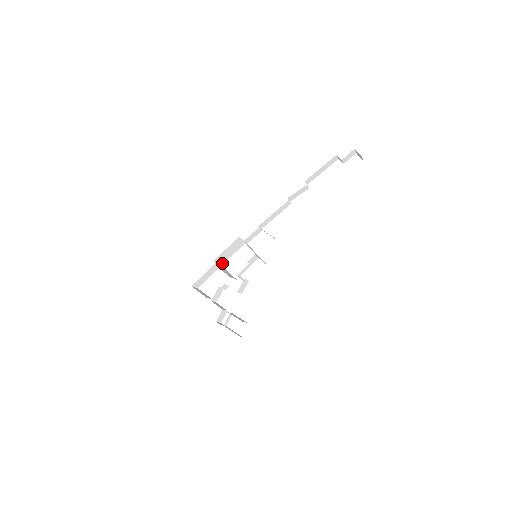
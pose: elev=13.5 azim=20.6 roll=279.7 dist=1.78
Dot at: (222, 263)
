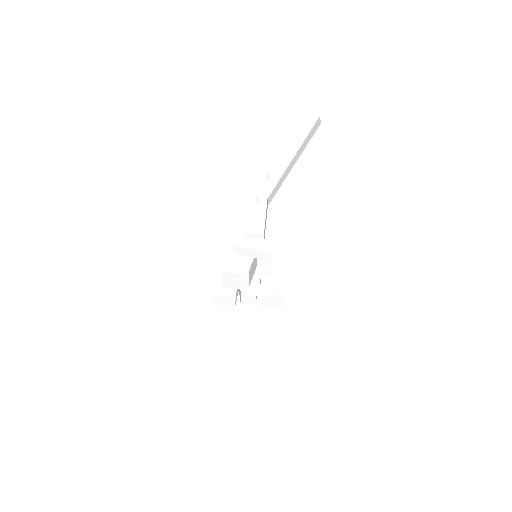
Dot at: (223, 271)
